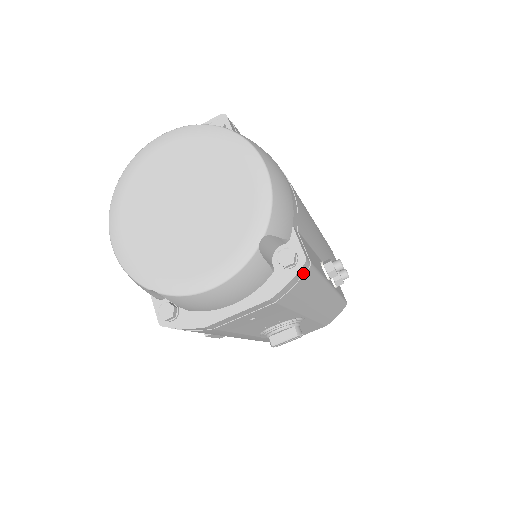
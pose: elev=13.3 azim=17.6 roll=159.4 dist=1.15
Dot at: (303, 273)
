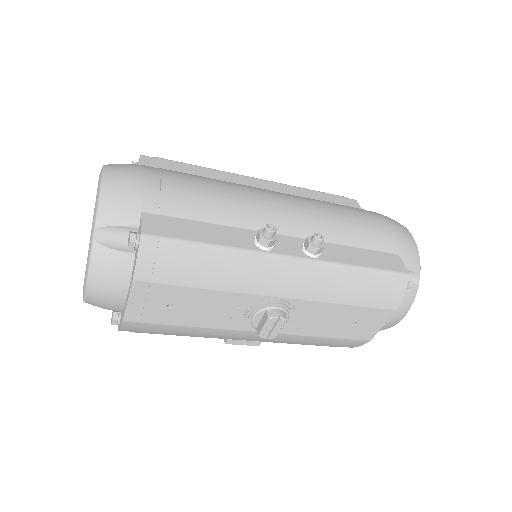
Dot at: (155, 248)
